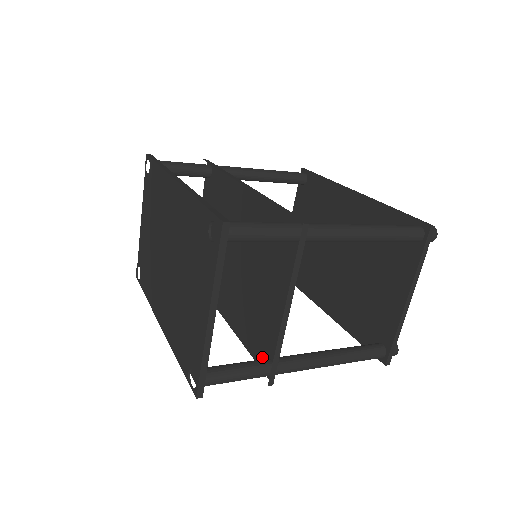
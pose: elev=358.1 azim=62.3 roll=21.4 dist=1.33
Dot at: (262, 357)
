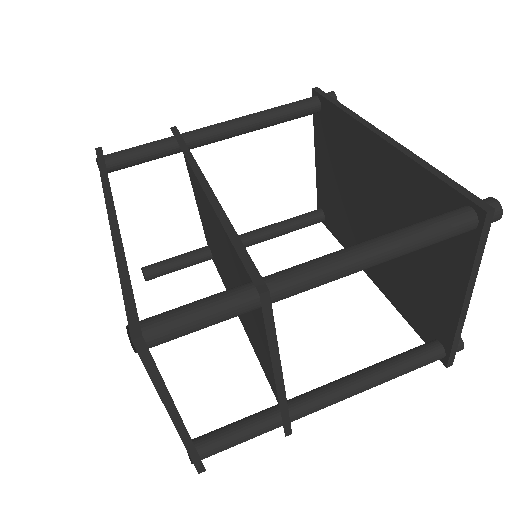
Dot at: (277, 396)
